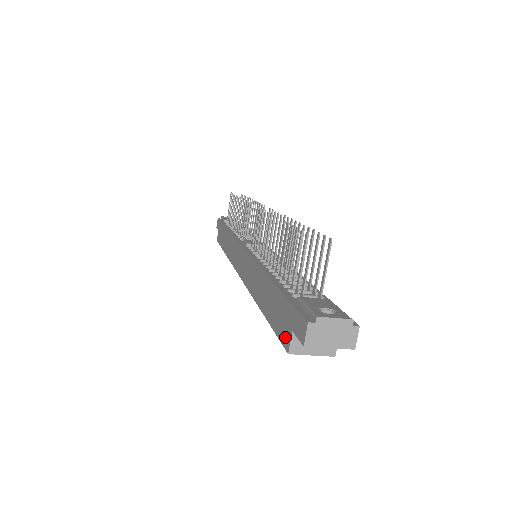
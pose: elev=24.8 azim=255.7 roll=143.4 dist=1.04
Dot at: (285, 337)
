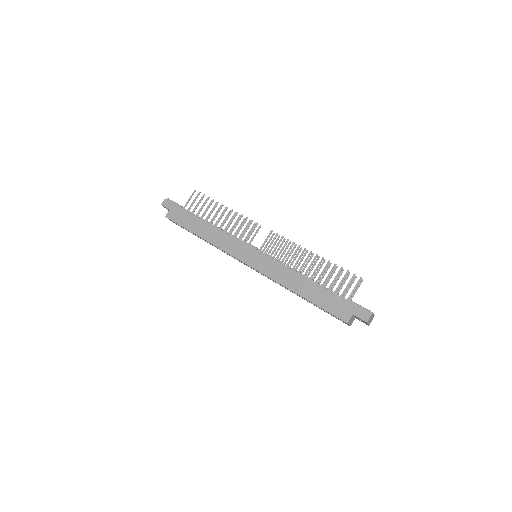
Dot at: (344, 316)
